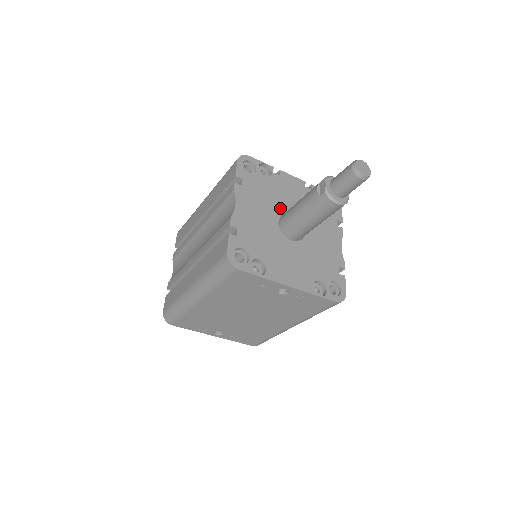
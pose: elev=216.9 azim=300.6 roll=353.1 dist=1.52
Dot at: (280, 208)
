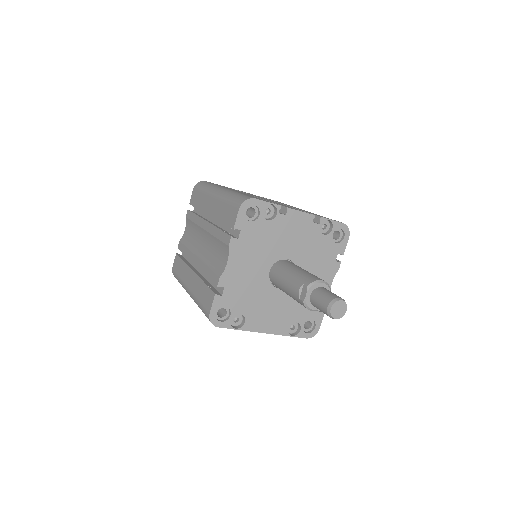
Dot at: (275, 255)
